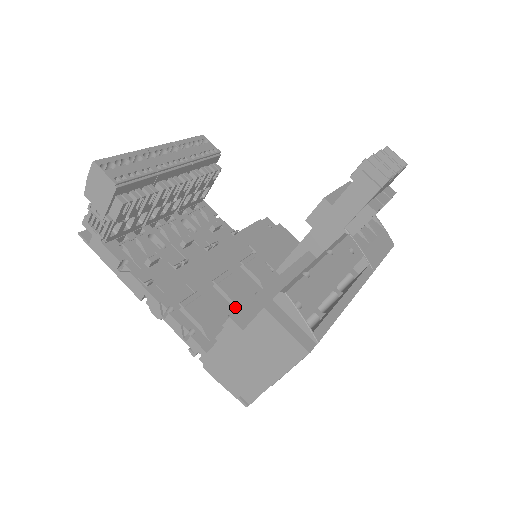
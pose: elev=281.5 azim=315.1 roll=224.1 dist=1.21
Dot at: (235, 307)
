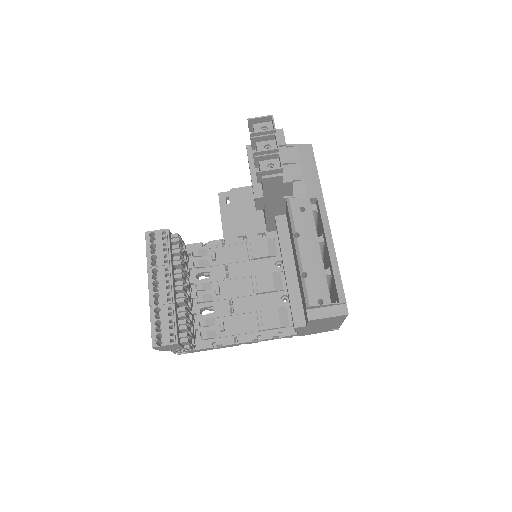
Dot at: (279, 291)
